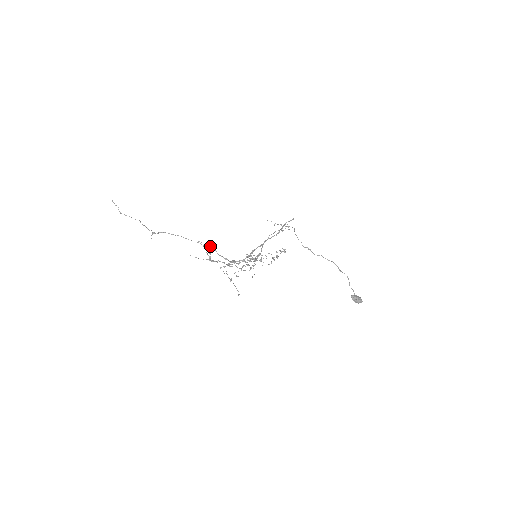
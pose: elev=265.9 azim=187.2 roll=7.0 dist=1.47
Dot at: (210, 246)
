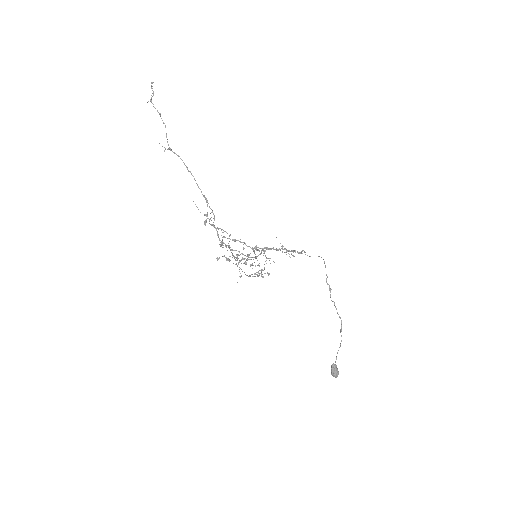
Dot at: occluded
